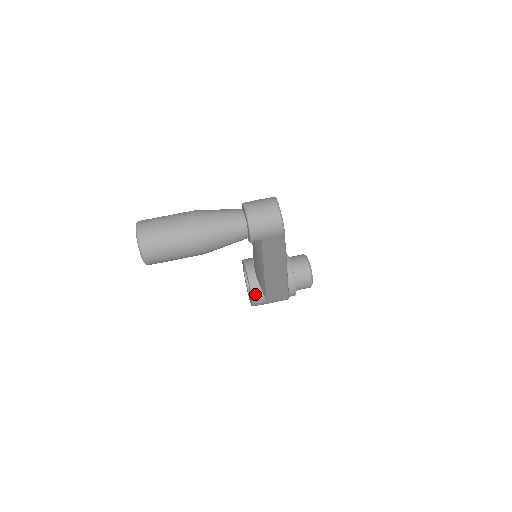
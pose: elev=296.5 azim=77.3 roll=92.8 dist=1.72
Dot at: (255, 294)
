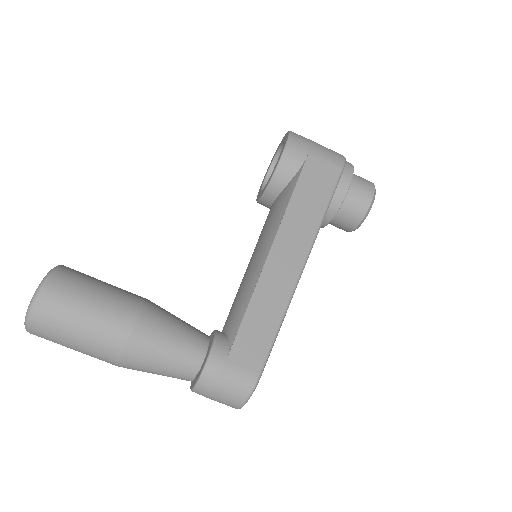
Dot at: occluded
